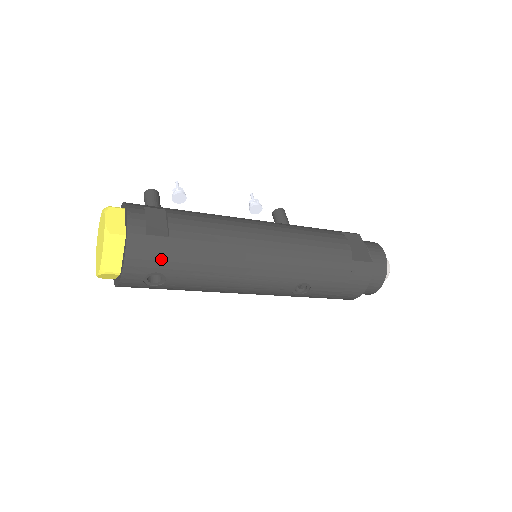
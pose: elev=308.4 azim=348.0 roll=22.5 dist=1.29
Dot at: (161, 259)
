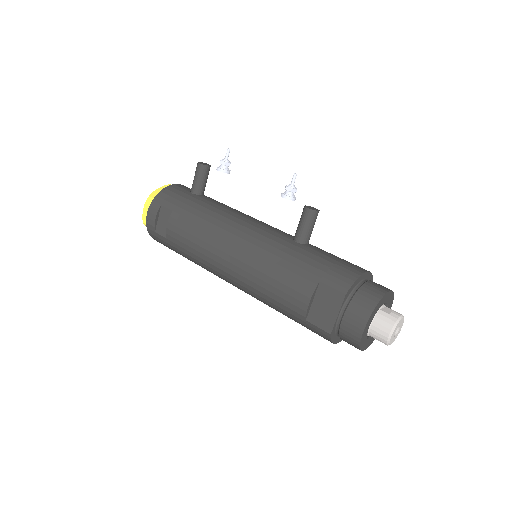
Dot at: (169, 247)
